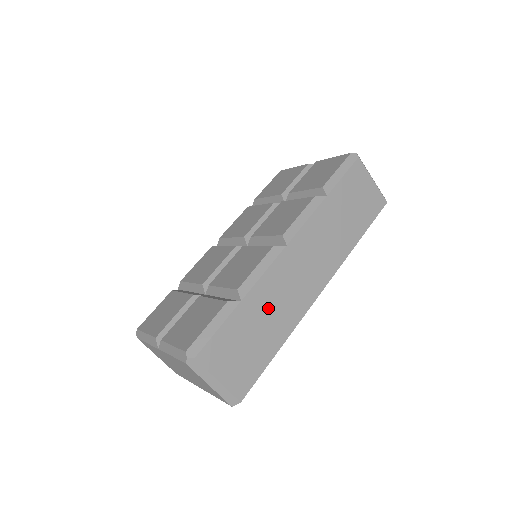
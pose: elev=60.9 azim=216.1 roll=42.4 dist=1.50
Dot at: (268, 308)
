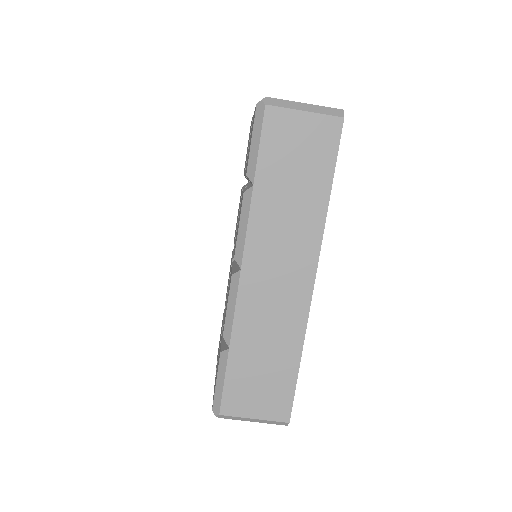
Dot at: (262, 336)
